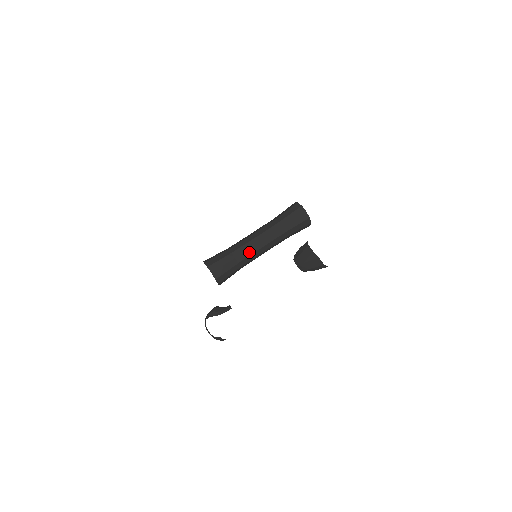
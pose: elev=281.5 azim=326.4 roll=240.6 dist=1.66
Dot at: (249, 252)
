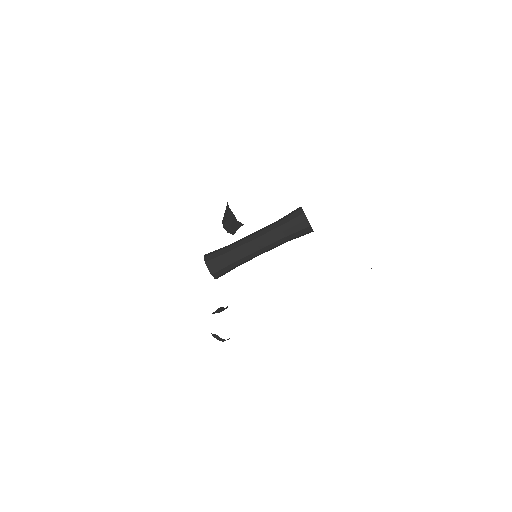
Dot at: (243, 248)
